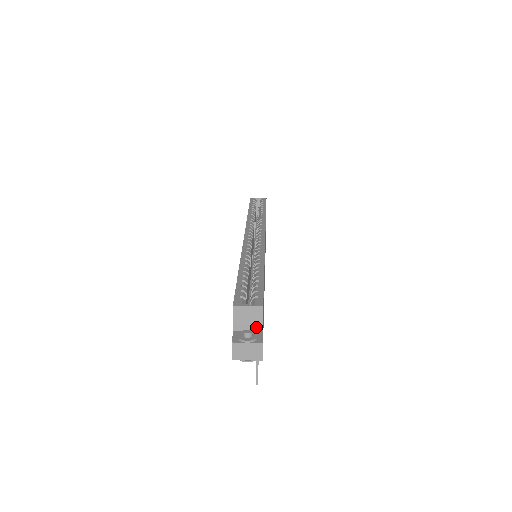
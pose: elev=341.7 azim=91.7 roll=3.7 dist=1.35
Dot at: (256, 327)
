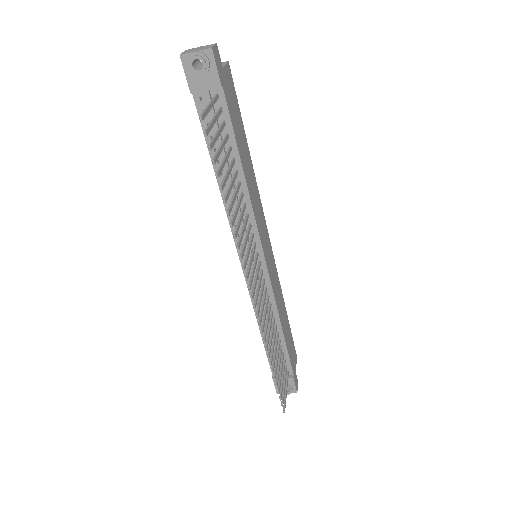
Dot at: occluded
